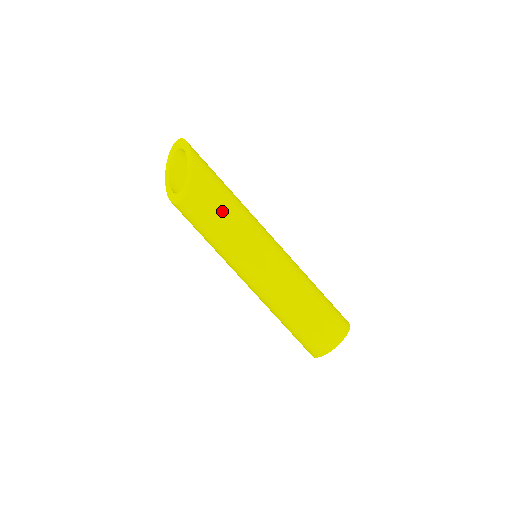
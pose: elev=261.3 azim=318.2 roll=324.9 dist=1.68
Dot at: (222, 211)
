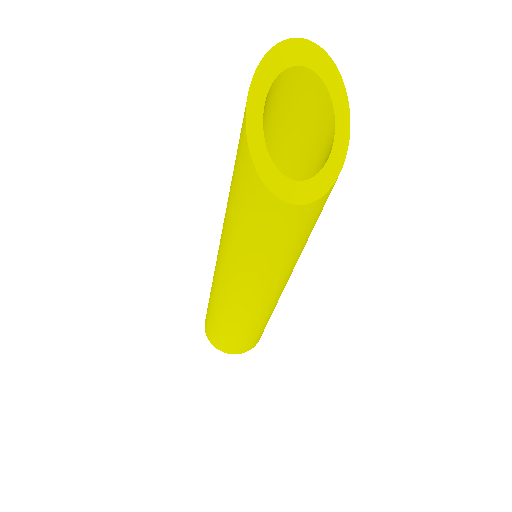
Dot at: occluded
